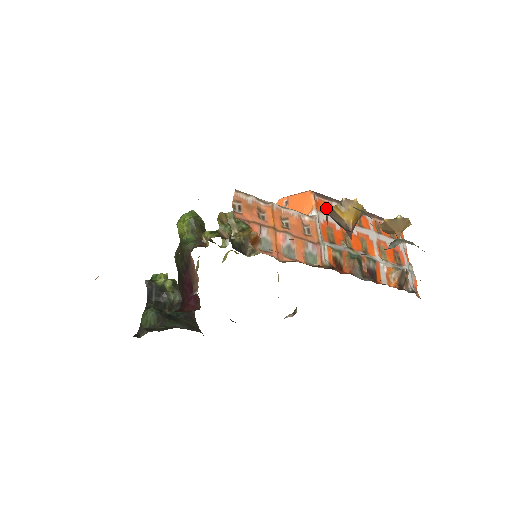
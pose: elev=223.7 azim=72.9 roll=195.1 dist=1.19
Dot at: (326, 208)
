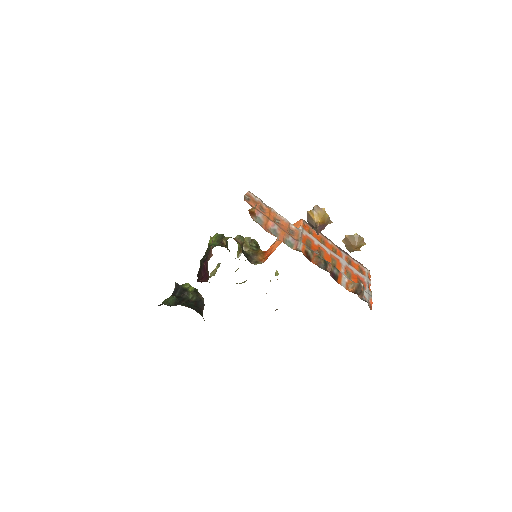
Dot at: (311, 232)
